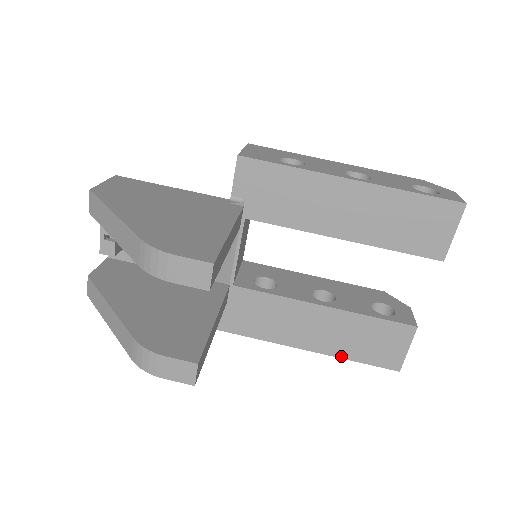
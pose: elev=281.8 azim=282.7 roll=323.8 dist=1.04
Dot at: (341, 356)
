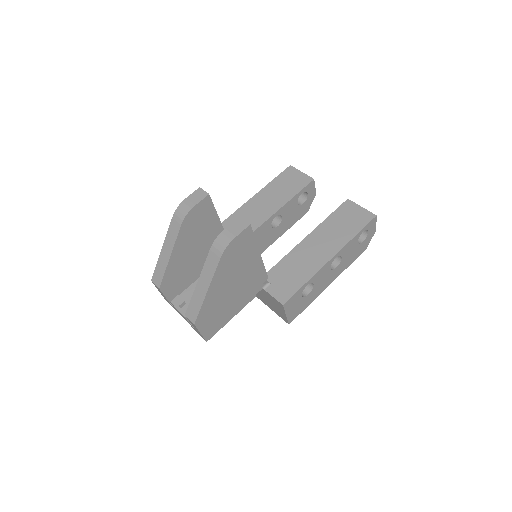
Dot at: (348, 241)
